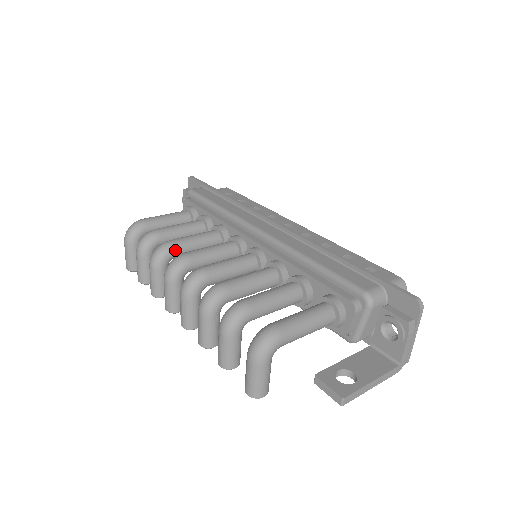
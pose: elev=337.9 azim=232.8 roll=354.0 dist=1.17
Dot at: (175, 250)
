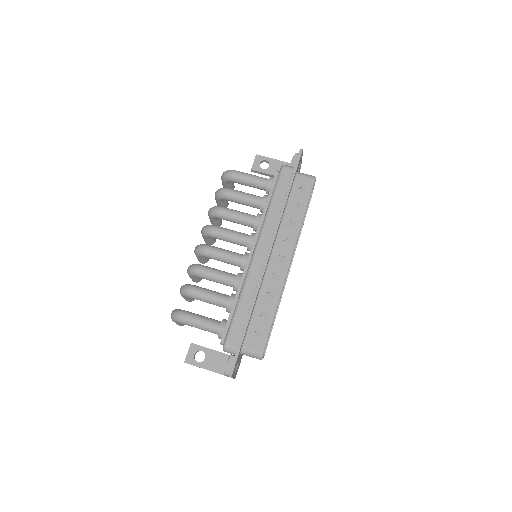
Dot at: (220, 217)
